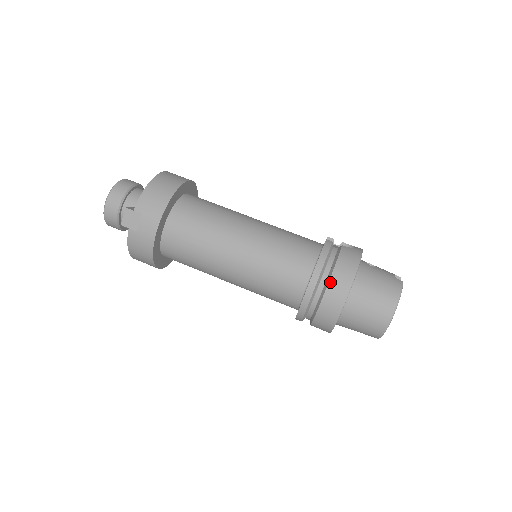
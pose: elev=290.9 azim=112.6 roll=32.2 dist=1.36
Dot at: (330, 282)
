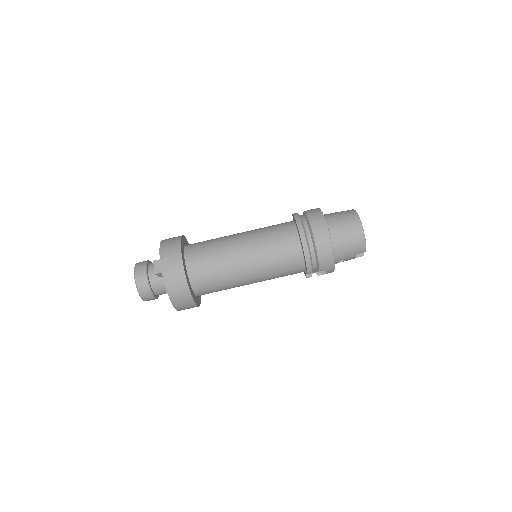
Dot at: (311, 224)
